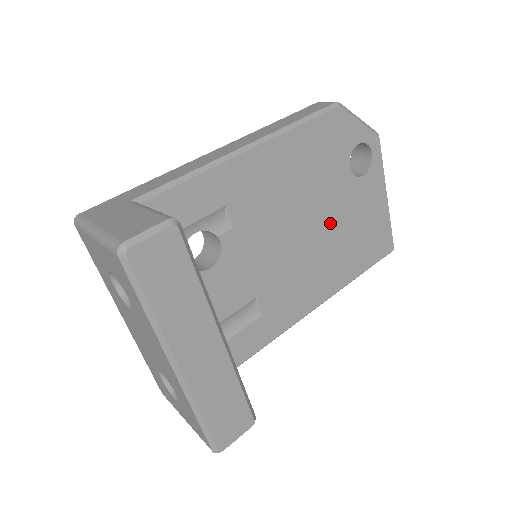
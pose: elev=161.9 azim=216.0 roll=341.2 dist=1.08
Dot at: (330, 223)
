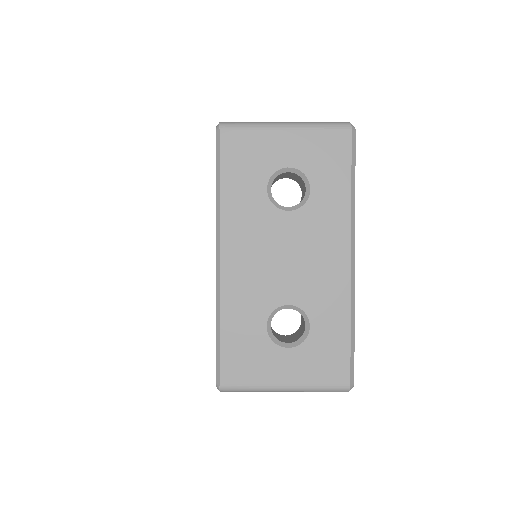
Dot at: occluded
